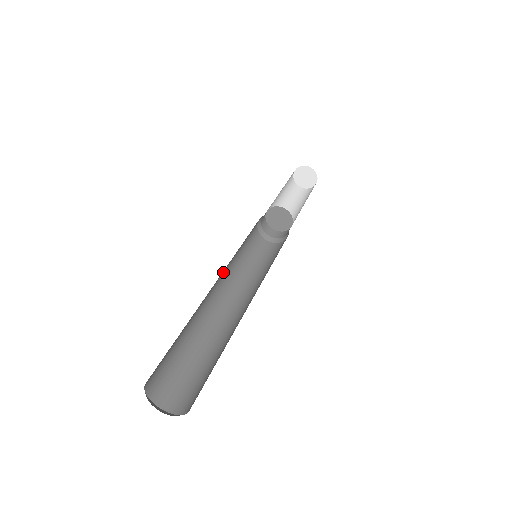
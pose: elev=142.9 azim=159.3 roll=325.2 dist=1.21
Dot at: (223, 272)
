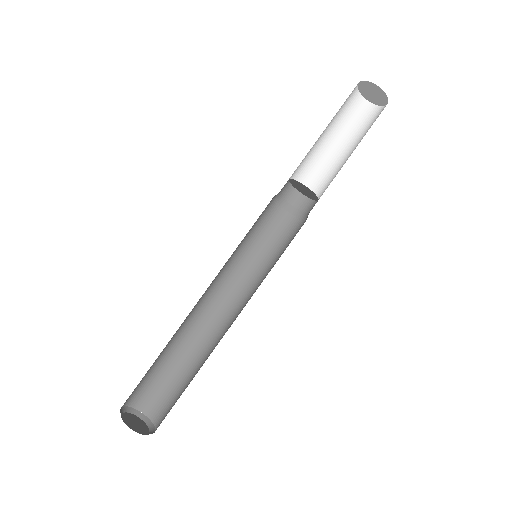
Dot at: (214, 280)
